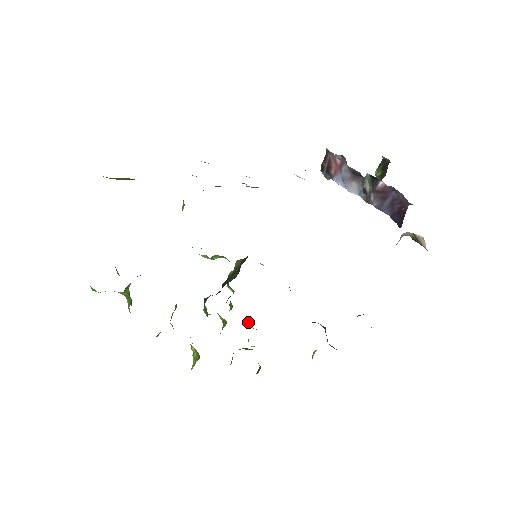
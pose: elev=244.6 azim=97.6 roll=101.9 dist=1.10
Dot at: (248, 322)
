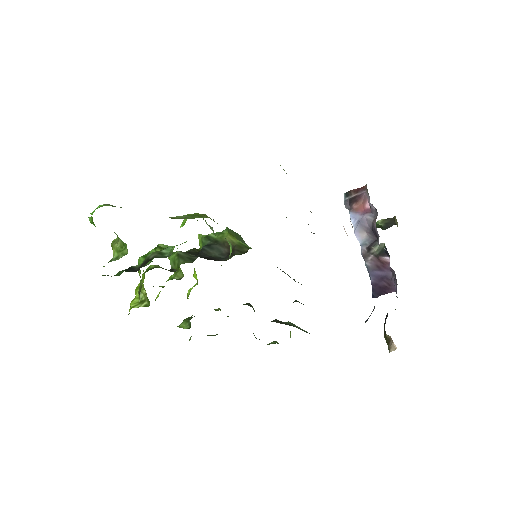
Dot at: (196, 275)
